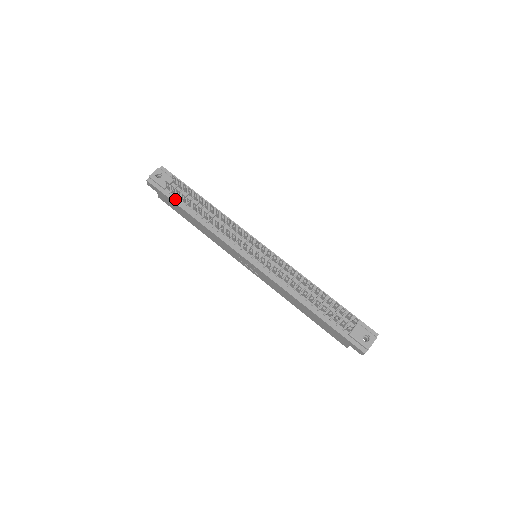
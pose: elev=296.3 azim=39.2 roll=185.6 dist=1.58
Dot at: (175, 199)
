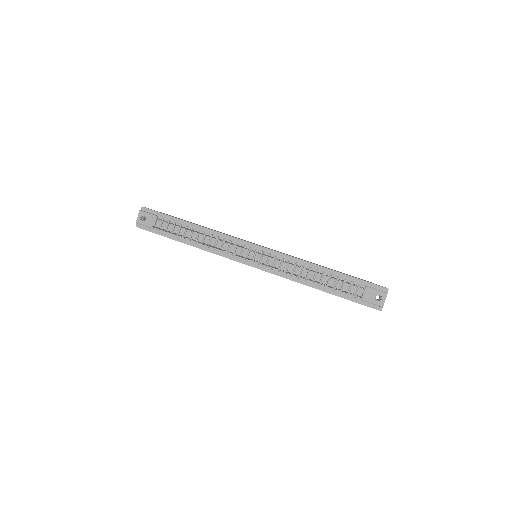
Dot at: (166, 234)
